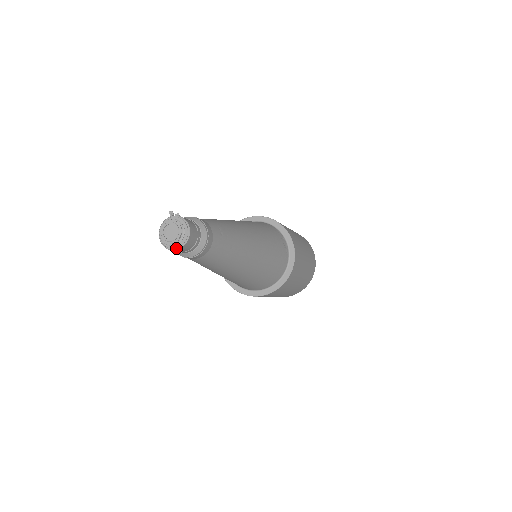
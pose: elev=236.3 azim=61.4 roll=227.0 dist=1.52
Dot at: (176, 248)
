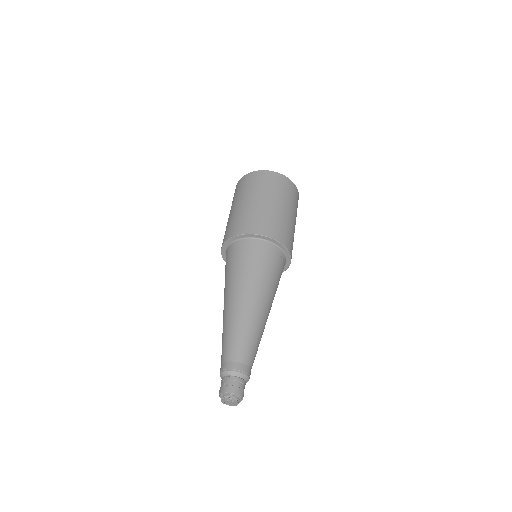
Dot at: occluded
